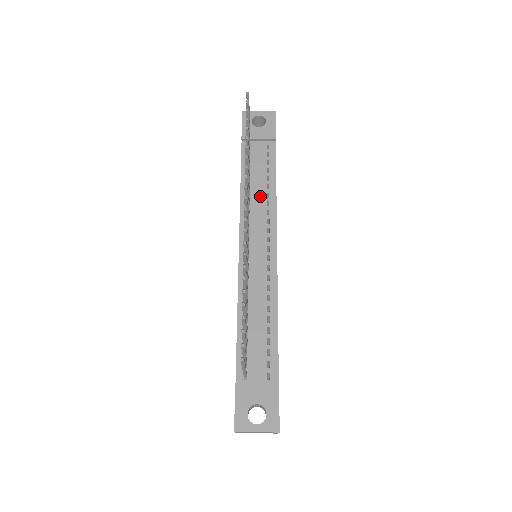
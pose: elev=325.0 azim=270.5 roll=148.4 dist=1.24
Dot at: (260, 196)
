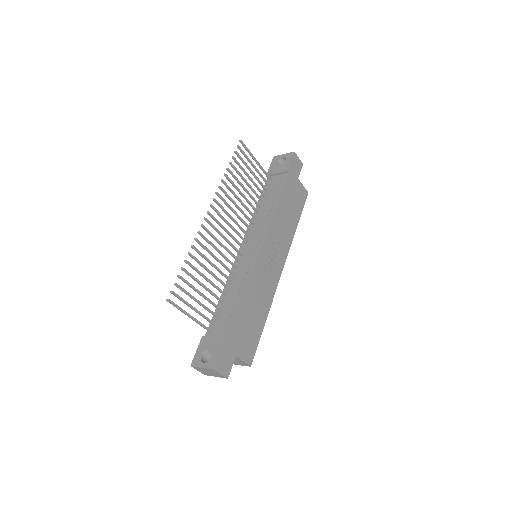
Dot at: (264, 212)
